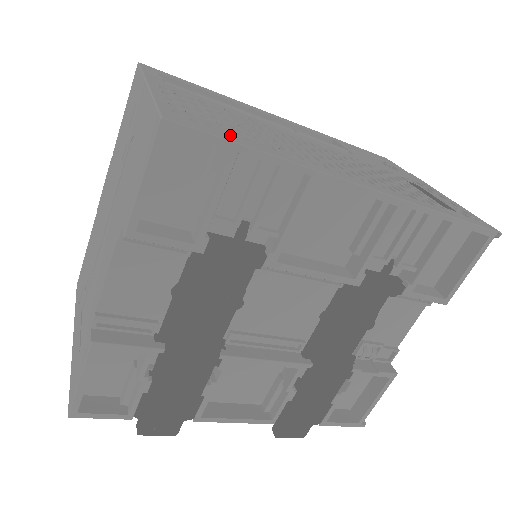
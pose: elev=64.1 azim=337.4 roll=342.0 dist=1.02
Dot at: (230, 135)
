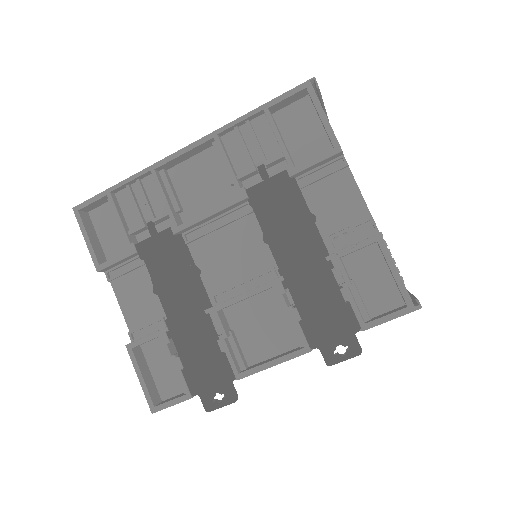
Dot at: occluded
